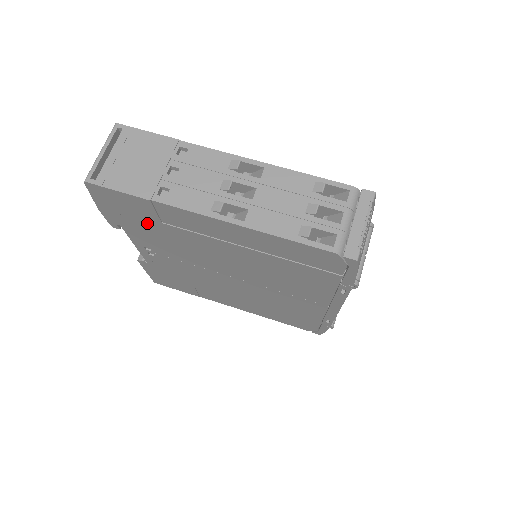
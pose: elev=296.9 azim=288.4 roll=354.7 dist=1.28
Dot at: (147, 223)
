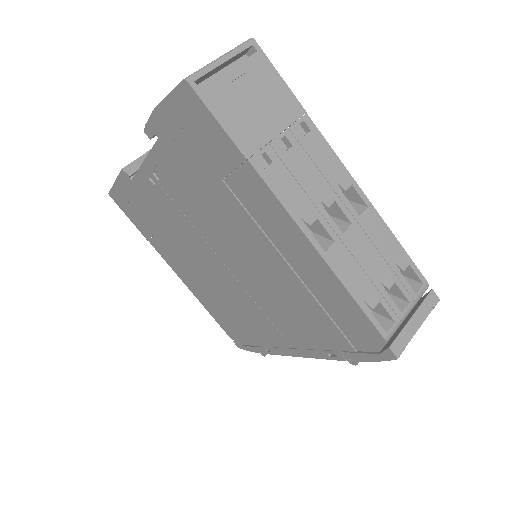
Dot at: (201, 165)
